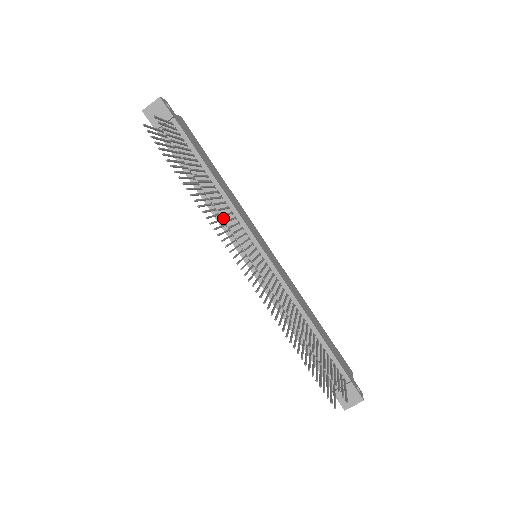
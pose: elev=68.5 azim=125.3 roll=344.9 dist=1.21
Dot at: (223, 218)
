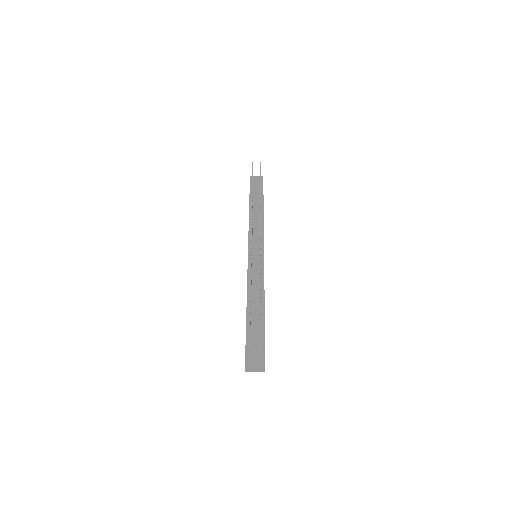
Dot at: (253, 229)
